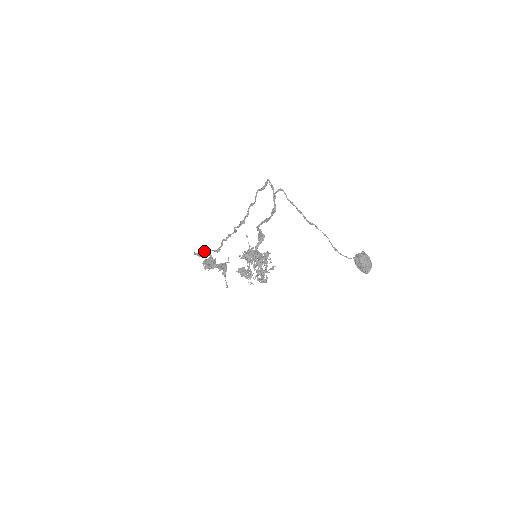
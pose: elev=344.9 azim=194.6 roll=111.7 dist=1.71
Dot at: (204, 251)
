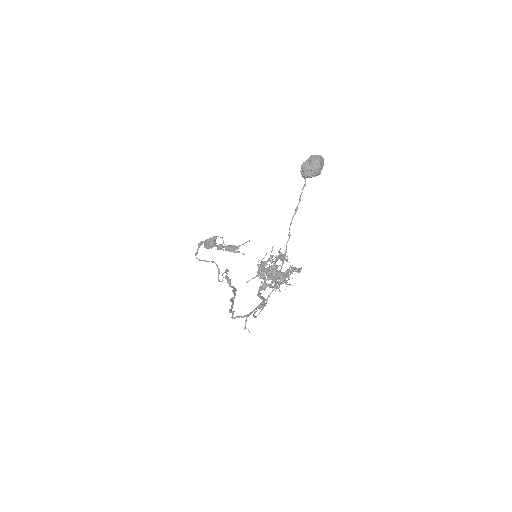
Dot at: (222, 280)
